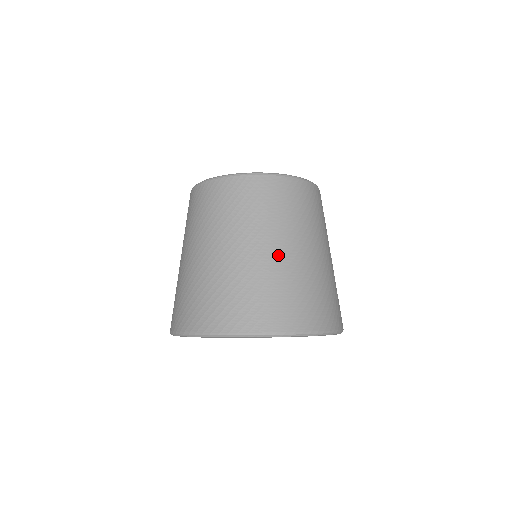
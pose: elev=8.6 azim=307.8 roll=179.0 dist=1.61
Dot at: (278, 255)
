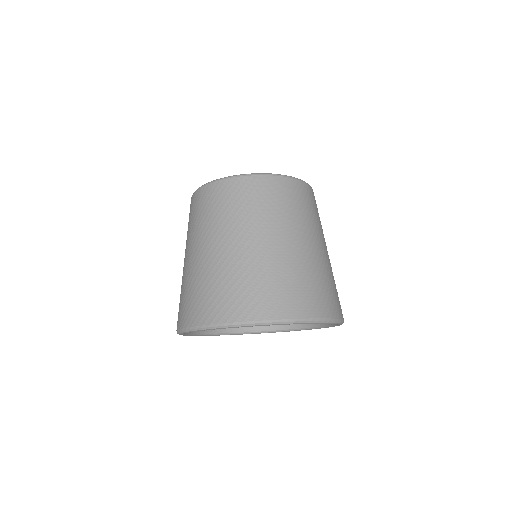
Dot at: (238, 250)
